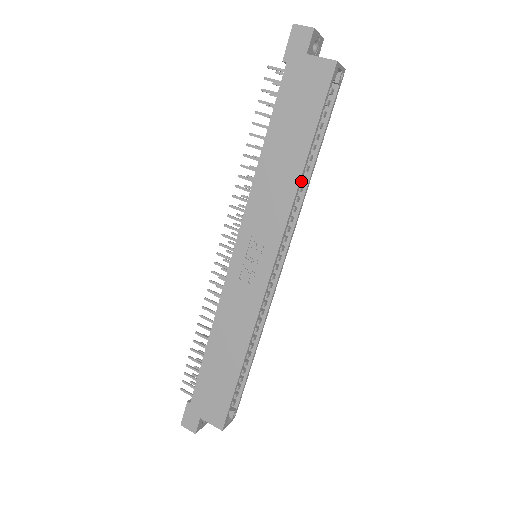
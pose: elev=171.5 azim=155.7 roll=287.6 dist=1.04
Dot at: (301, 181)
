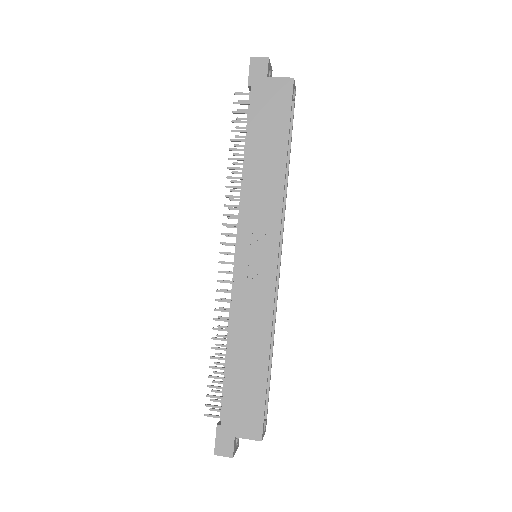
Dot at: occluded
